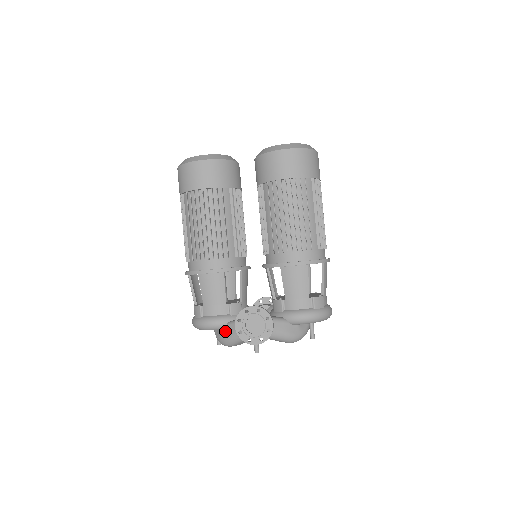
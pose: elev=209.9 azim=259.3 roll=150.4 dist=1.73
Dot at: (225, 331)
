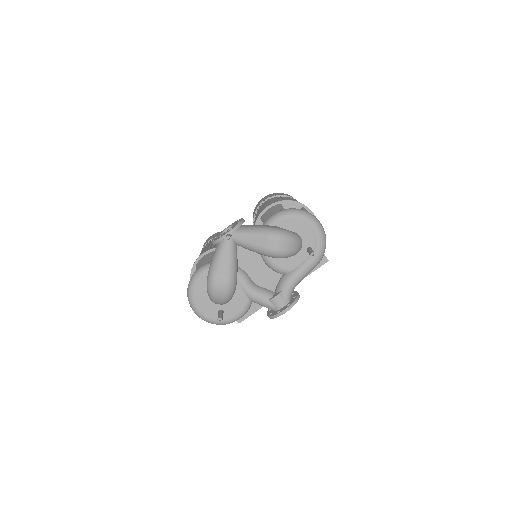
Dot at: occluded
